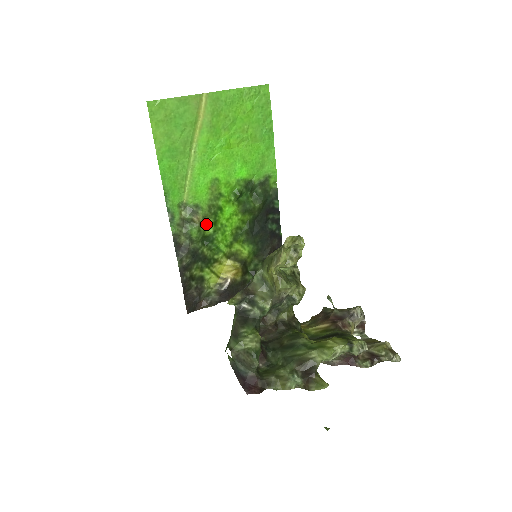
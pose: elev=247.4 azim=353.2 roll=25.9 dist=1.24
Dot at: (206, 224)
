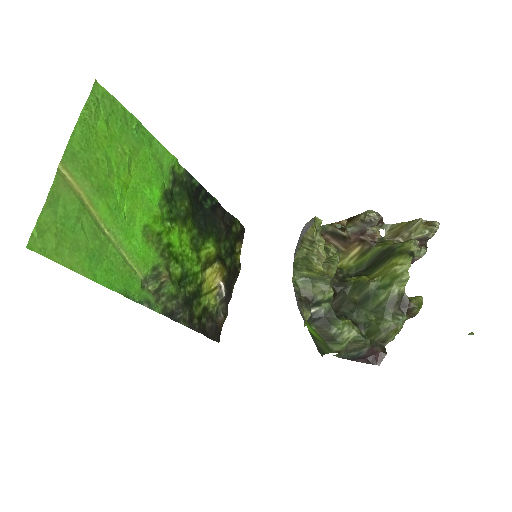
Dot at: (172, 271)
